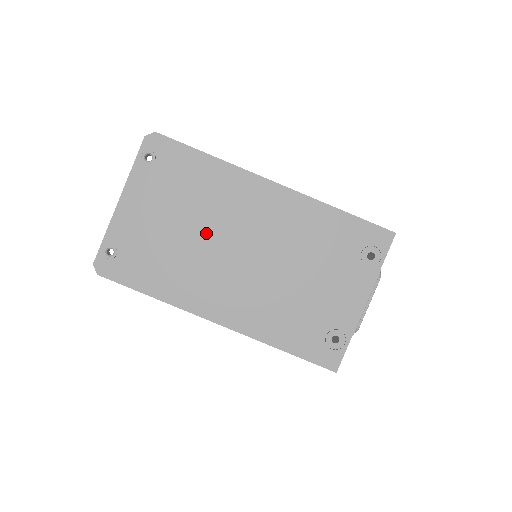
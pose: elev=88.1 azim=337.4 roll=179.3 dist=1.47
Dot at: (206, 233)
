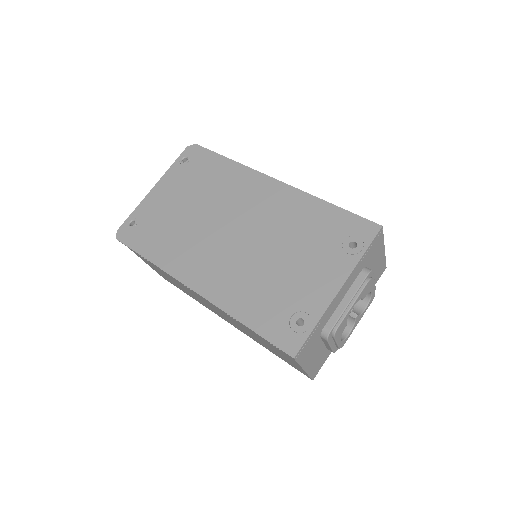
Dot at: (208, 214)
